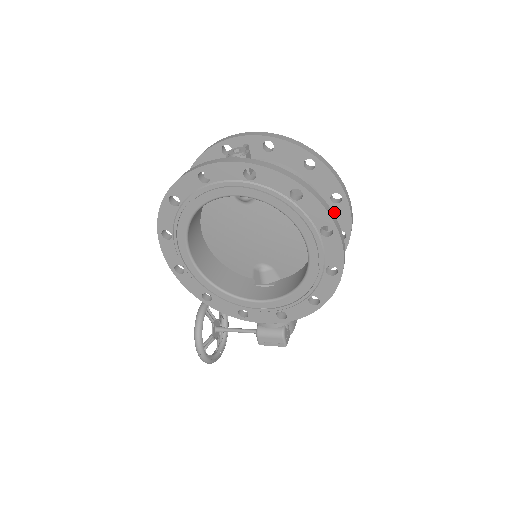
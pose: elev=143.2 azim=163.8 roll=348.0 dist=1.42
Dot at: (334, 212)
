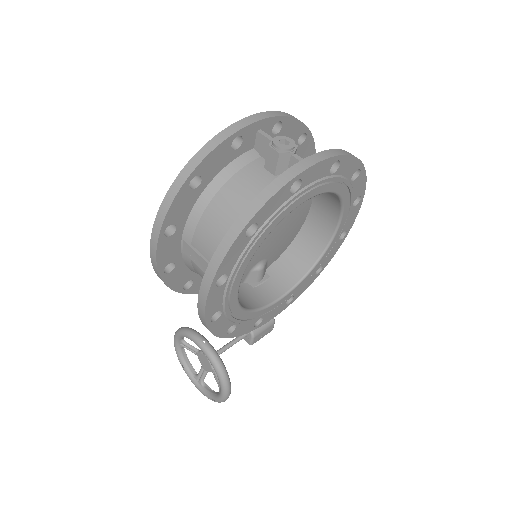
Dot at: occluded
